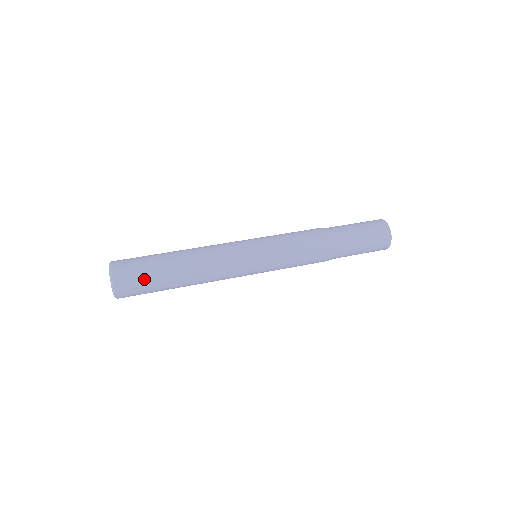
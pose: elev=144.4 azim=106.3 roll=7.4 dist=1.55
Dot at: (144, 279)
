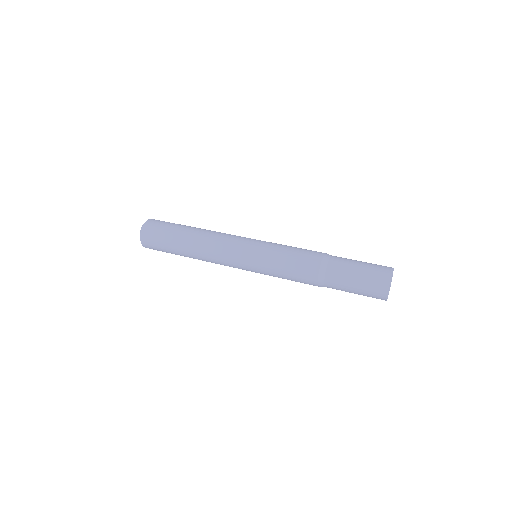
Dot at: (163, 250)
